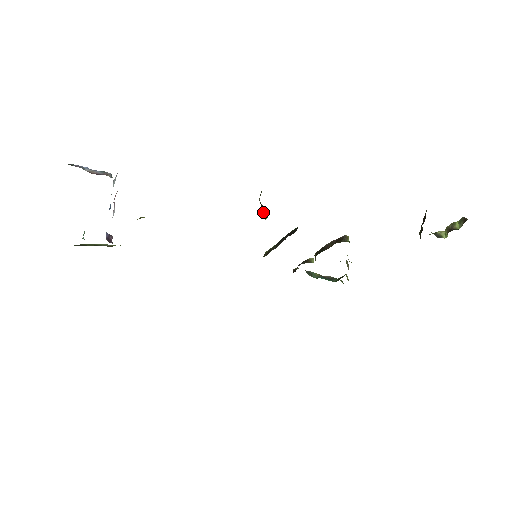
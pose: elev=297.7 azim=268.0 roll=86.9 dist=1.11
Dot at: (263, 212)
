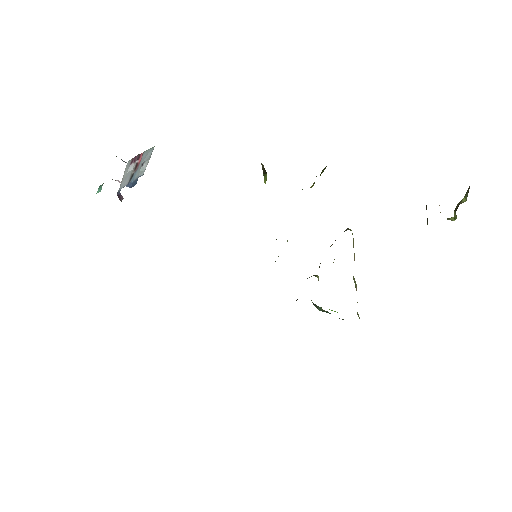
Dot at: (264, 178)
